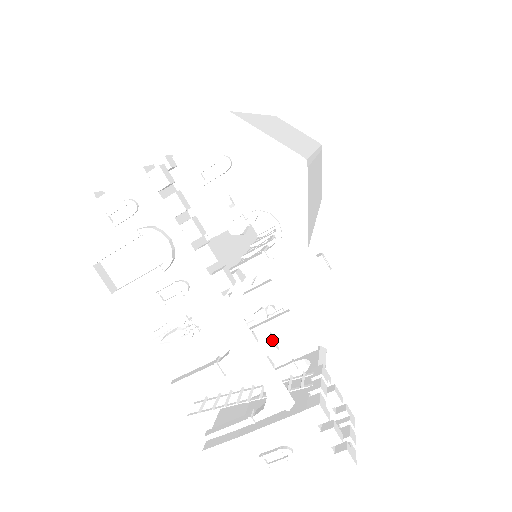
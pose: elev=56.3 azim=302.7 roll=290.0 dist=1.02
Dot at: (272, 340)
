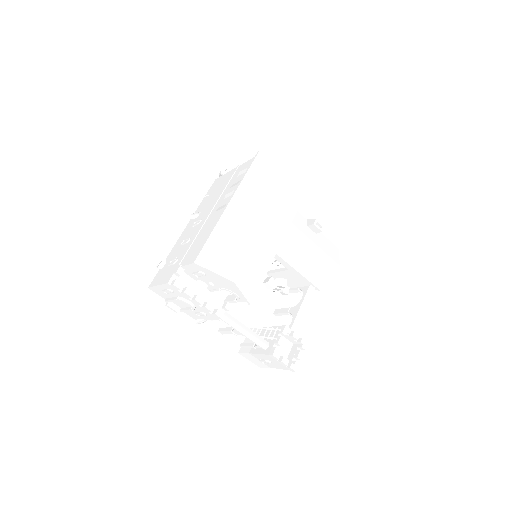
Dot at: (281, 283)
